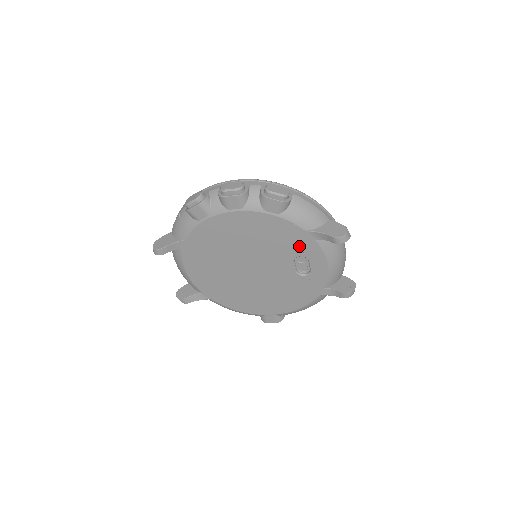
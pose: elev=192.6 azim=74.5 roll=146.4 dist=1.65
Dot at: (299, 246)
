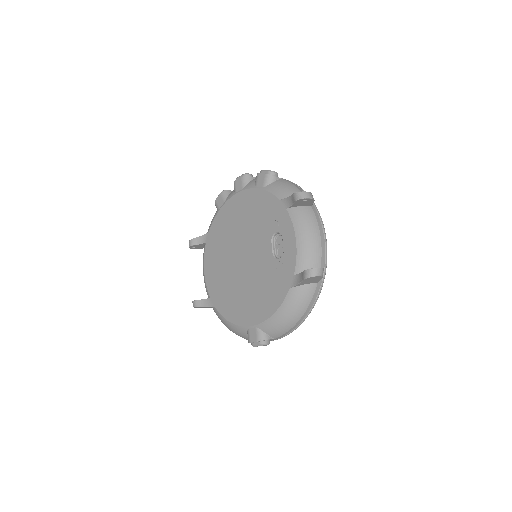
Dot at: (275, 220)
